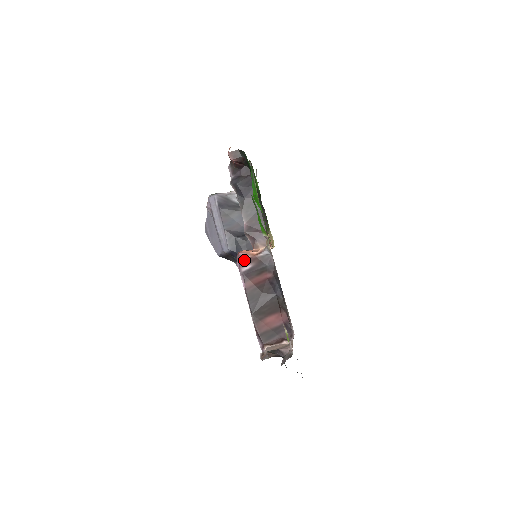
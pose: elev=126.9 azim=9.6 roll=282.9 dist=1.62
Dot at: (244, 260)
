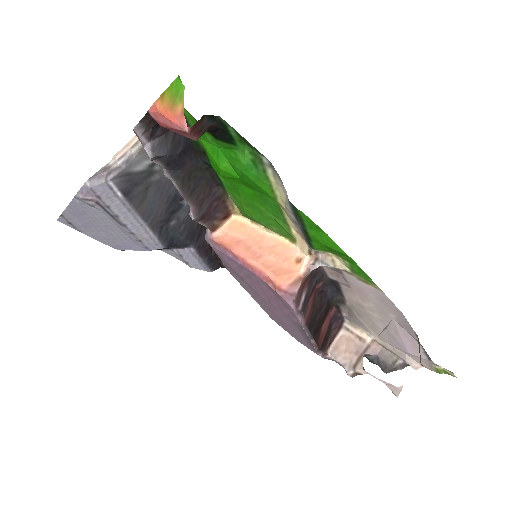
Dot at: (298, 296)
